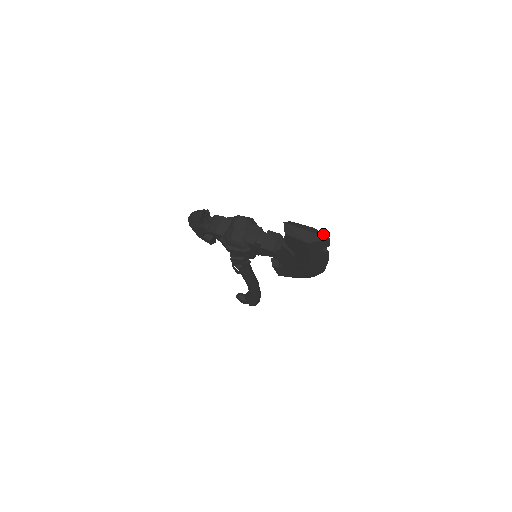
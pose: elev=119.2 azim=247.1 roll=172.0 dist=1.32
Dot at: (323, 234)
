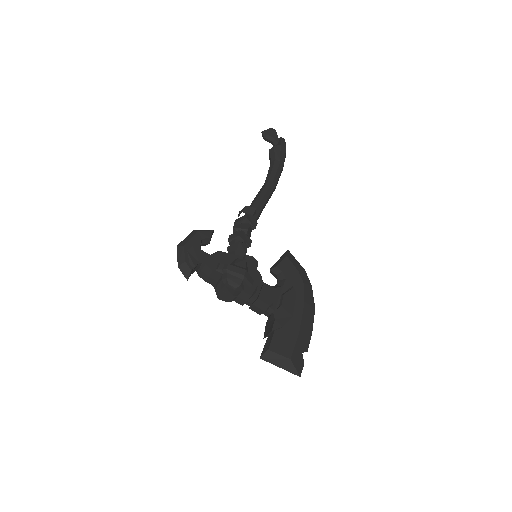
Dot at: (296, 371)
